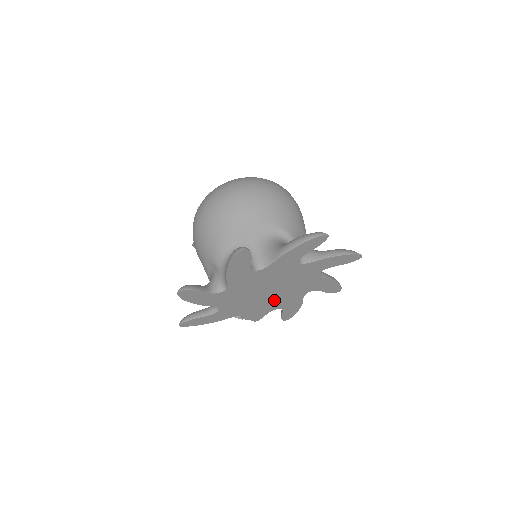
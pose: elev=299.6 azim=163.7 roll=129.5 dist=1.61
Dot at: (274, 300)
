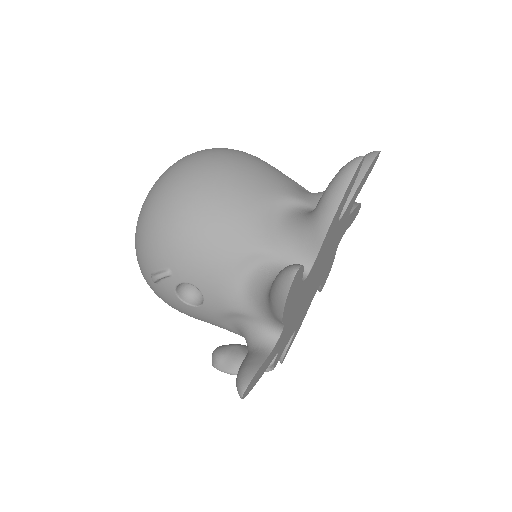
Dot at: (304, 307)
